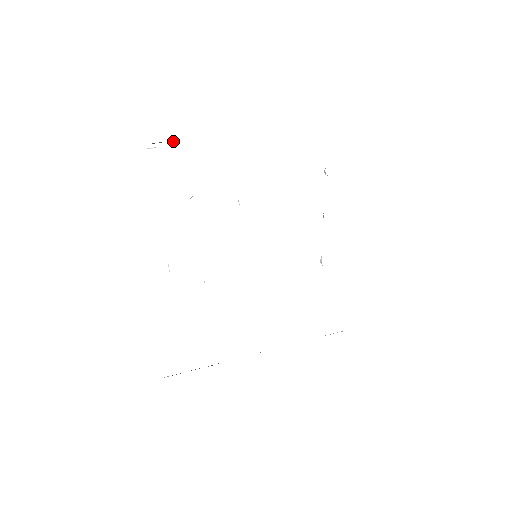
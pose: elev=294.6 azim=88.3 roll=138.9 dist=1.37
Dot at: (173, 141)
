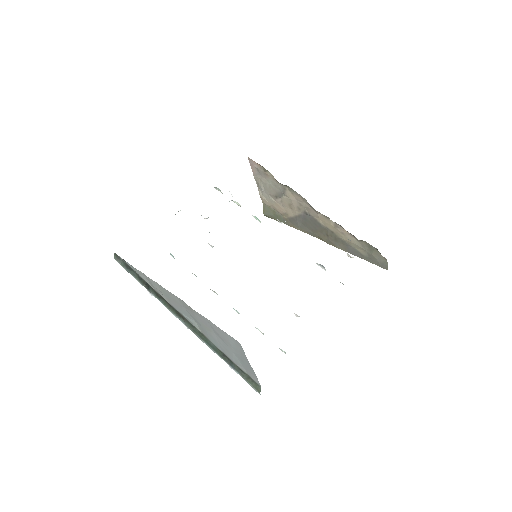
Dot at: (275, 211)
